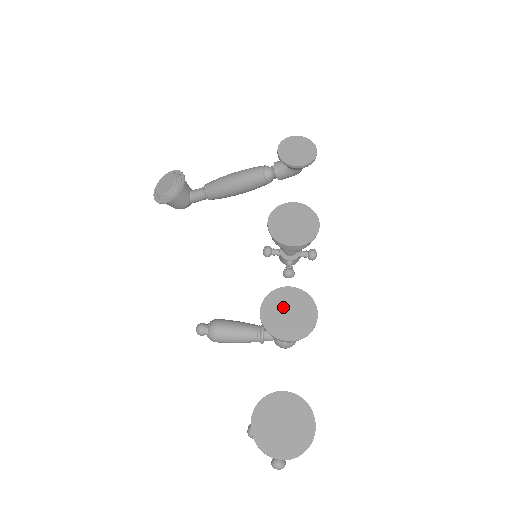
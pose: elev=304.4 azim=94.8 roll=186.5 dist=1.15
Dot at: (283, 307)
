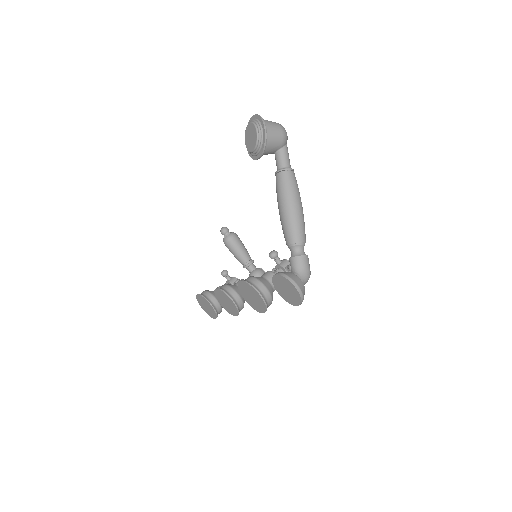
Dot at: (225, 299)
